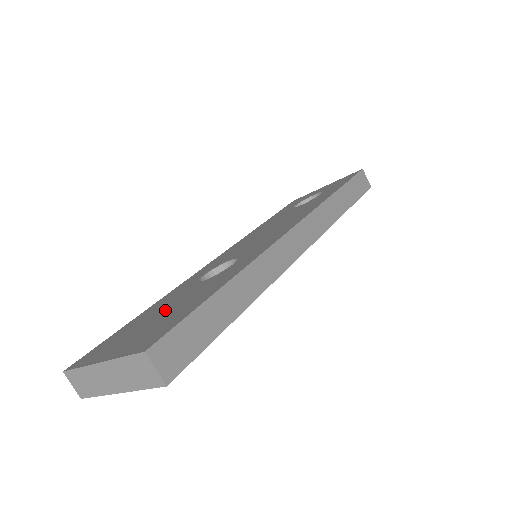
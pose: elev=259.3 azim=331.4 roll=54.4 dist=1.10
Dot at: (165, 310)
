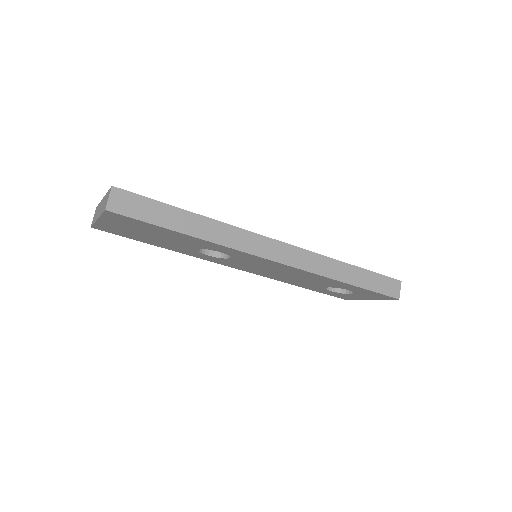
Dot at: occluded
